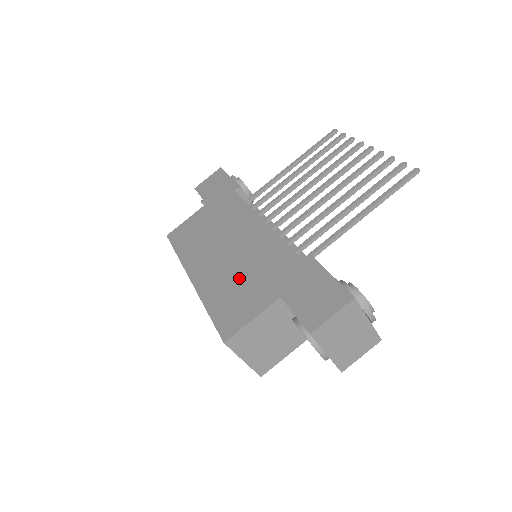
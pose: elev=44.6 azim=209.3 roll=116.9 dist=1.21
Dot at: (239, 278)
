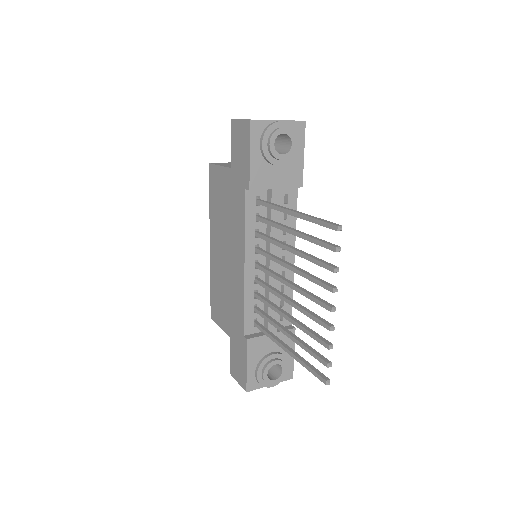
Dot at: (223, 291)
